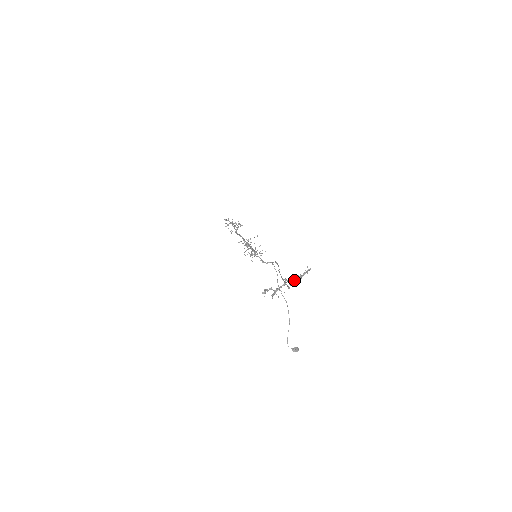
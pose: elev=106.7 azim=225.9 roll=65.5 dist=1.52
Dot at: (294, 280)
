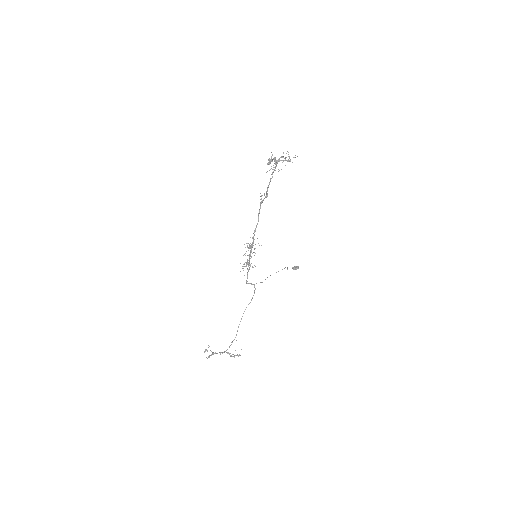
Dot at: (228, 353)
